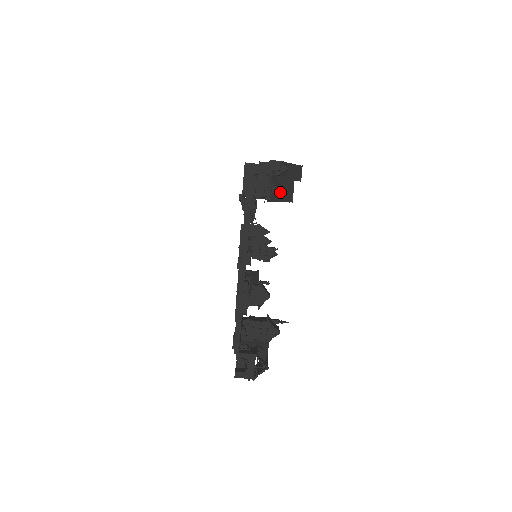
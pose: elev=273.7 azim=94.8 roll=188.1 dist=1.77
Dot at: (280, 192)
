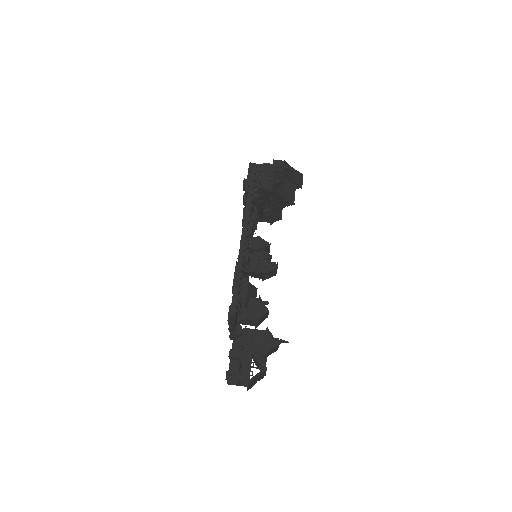
Dot at: (282, 190)
